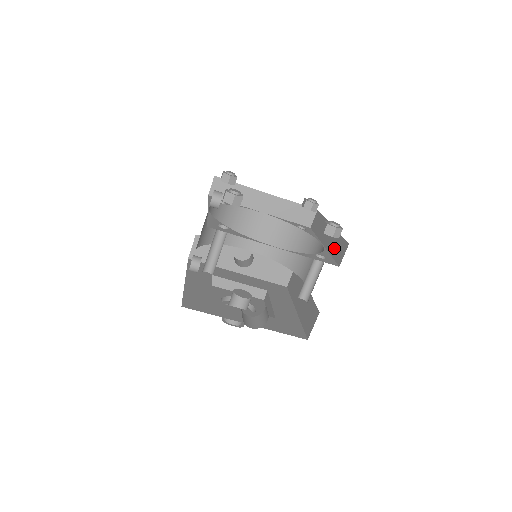
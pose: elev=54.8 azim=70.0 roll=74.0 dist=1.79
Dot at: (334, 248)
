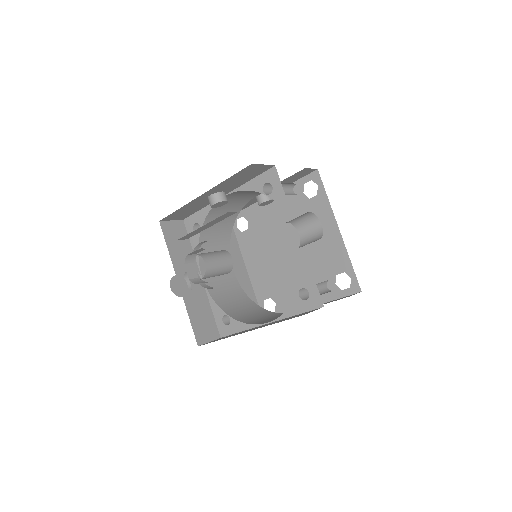
Dot at: occluded
